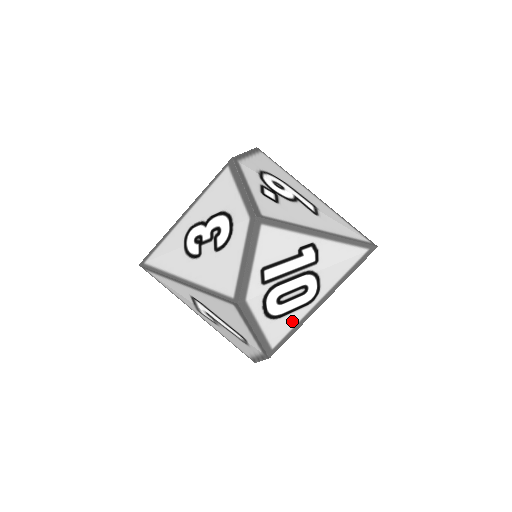
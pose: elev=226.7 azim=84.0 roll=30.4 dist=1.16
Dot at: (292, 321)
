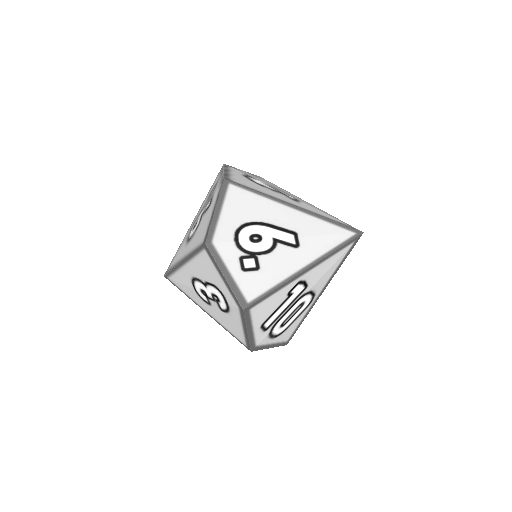
Dot at: (297, 322)
